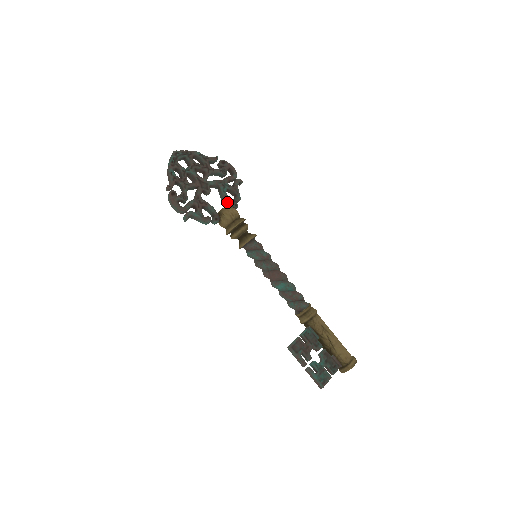
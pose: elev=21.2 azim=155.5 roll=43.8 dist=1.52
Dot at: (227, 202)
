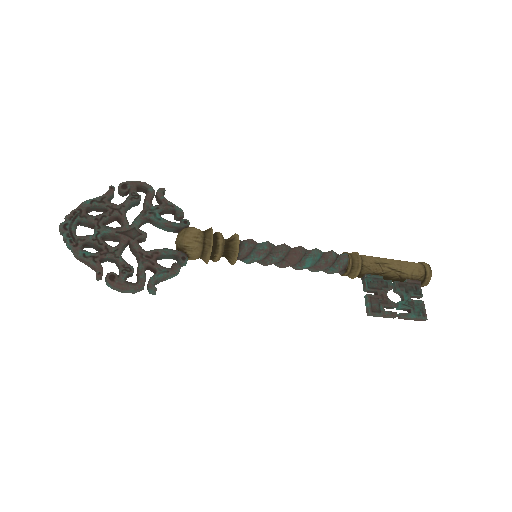
Dot at: (174, 228)
